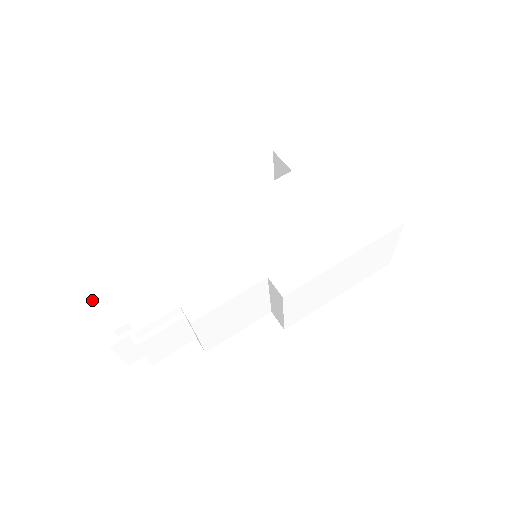
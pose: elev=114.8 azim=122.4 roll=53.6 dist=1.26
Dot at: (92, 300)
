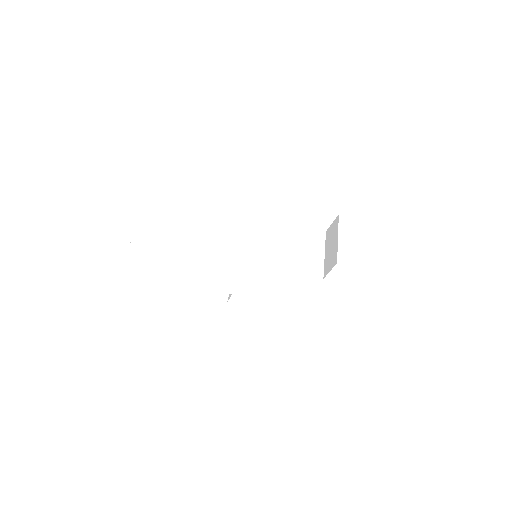
Dot at: (131, 218)
